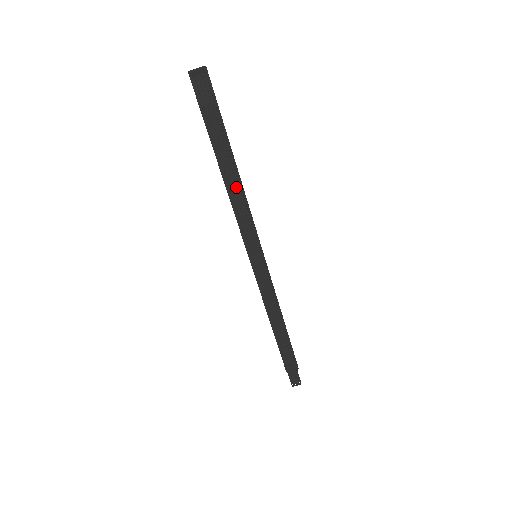
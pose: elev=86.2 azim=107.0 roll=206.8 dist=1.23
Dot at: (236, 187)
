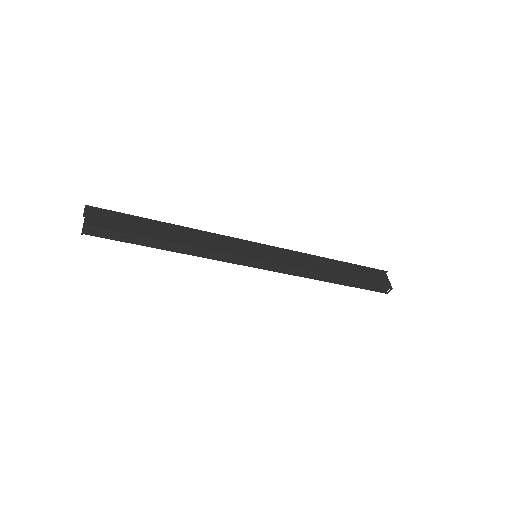
Dot at: (185, 248)
